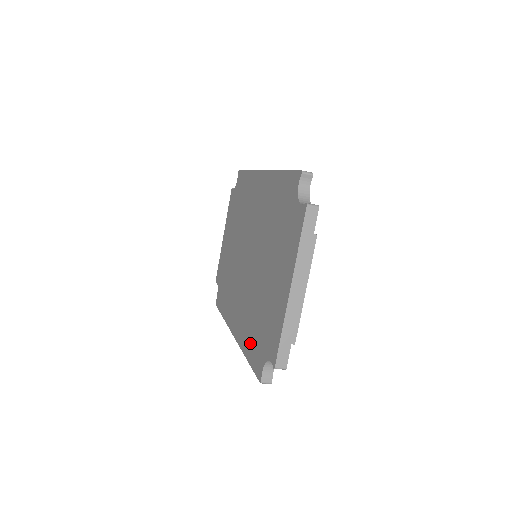
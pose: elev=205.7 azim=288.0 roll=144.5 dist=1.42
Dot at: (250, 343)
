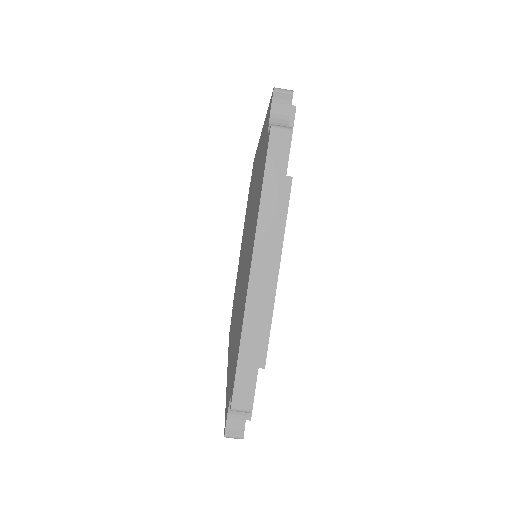
Dot at: (229, 375)
